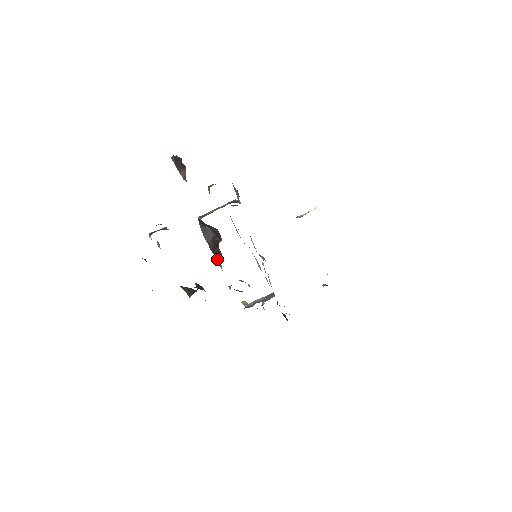
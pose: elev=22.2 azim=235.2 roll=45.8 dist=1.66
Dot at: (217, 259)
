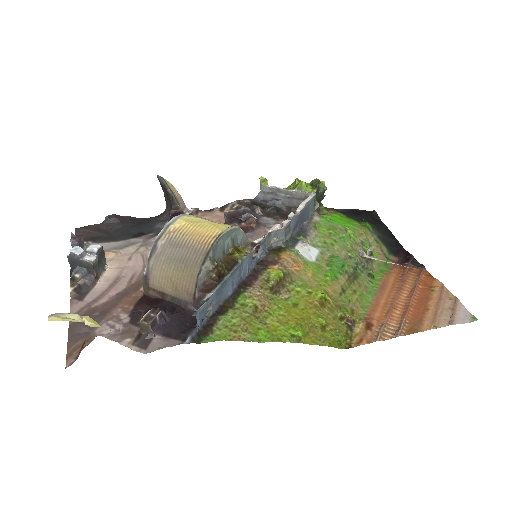
Dot at: occluded
